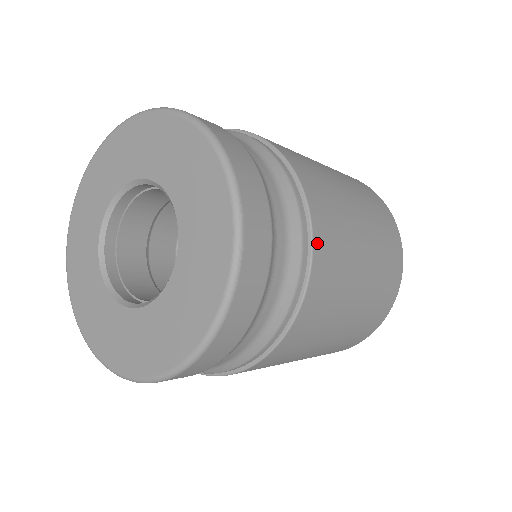
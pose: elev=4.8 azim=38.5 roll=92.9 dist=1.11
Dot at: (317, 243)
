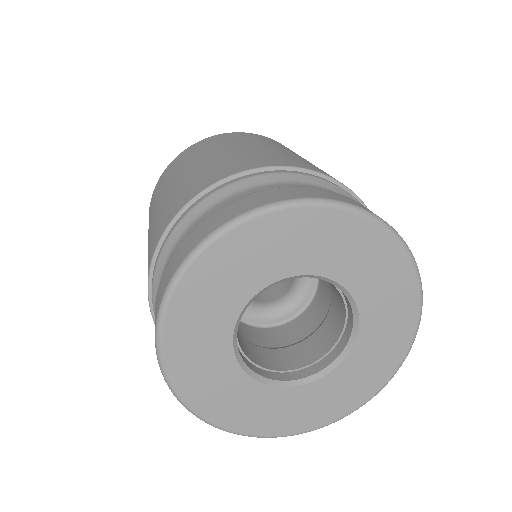
Dot at: occluded
